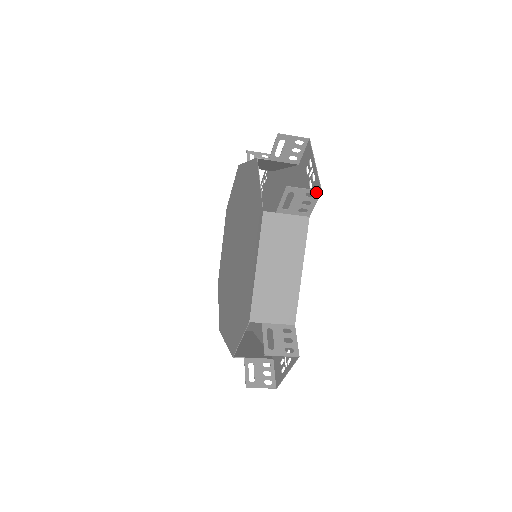
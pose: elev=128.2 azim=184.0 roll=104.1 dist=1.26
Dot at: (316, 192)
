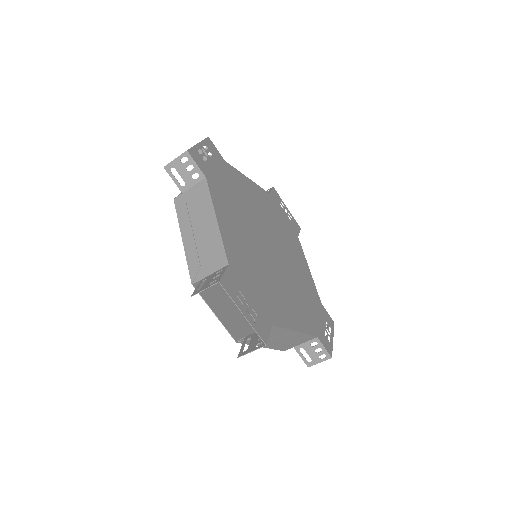
Dot at: (185, 154)
